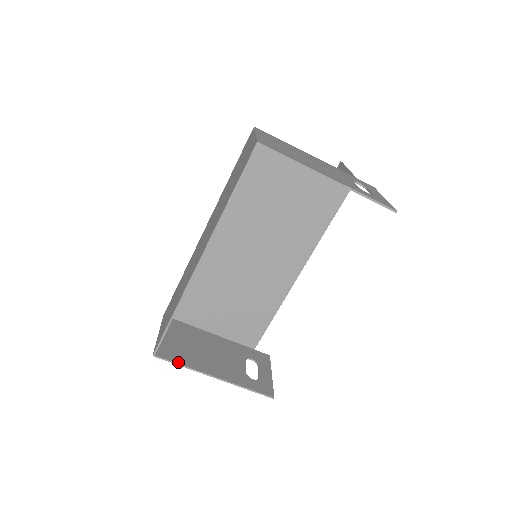
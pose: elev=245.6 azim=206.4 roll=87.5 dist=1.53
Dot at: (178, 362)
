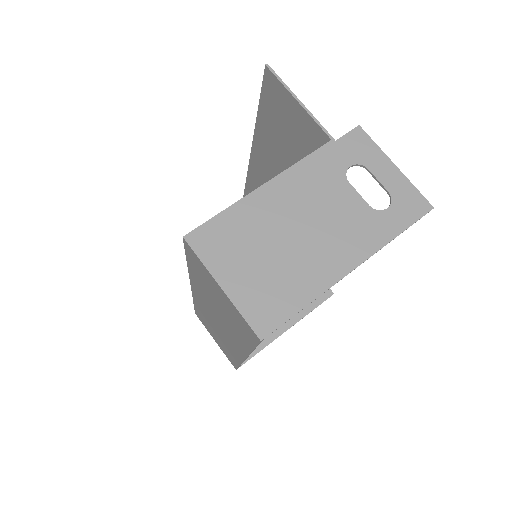
Dot at: (255, 353)
